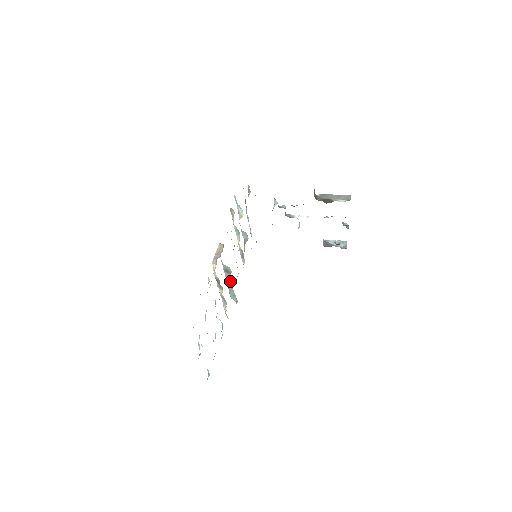
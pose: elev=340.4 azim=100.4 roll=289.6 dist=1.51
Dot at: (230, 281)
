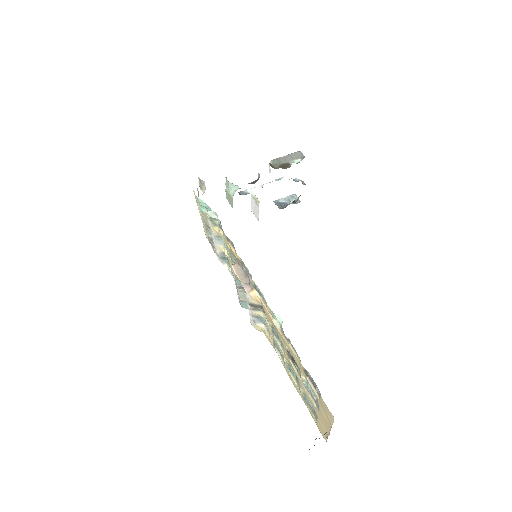
Dot at: occluded
